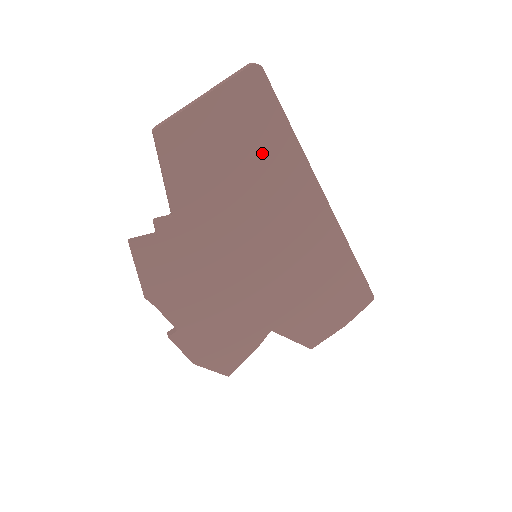
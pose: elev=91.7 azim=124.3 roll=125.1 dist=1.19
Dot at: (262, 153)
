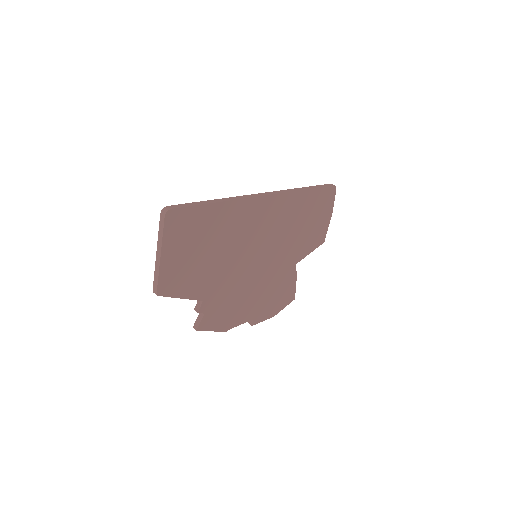
Dot at: (212, 230)
